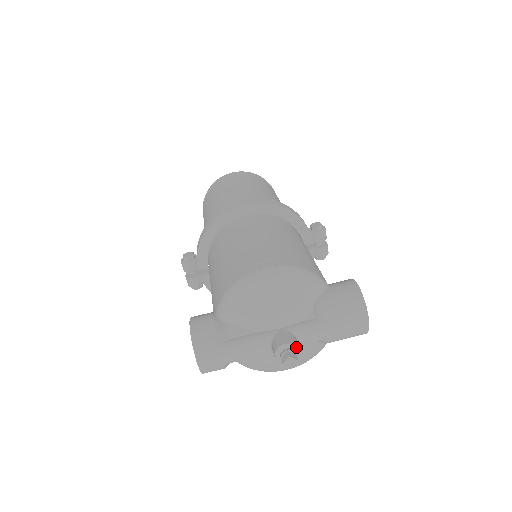
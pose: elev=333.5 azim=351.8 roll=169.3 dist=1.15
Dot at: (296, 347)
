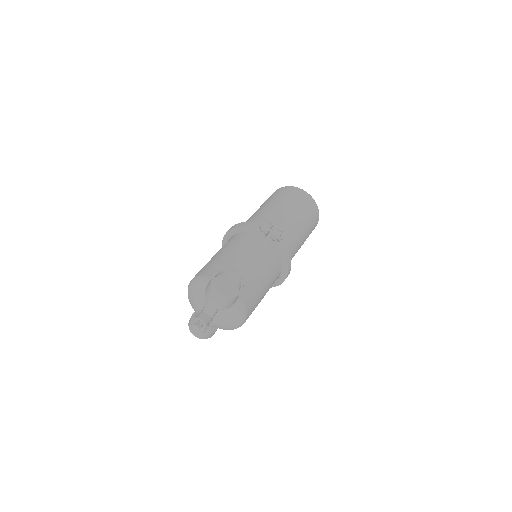
Dot at: (199, 319)
